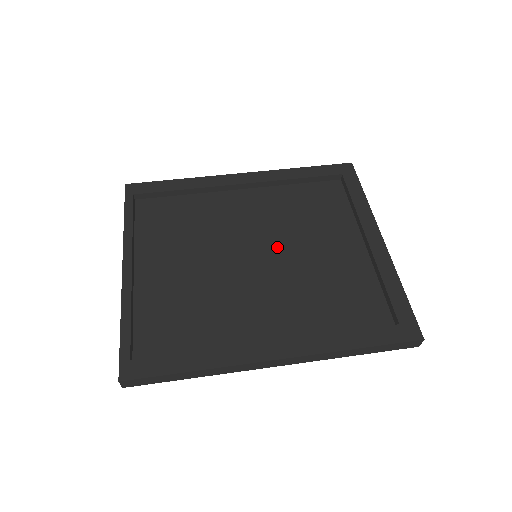
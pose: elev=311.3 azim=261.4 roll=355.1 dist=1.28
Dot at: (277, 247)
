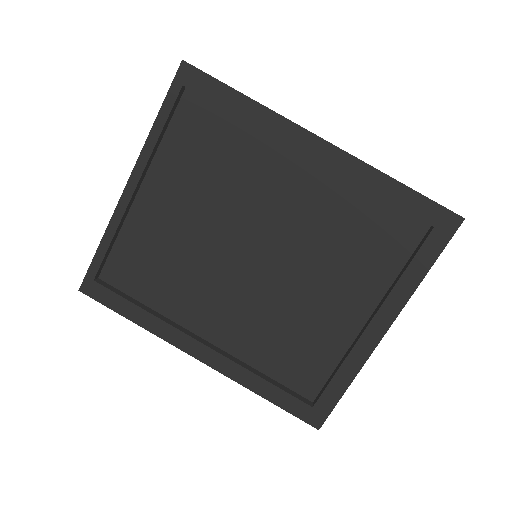
Dot at: (284, 260)
